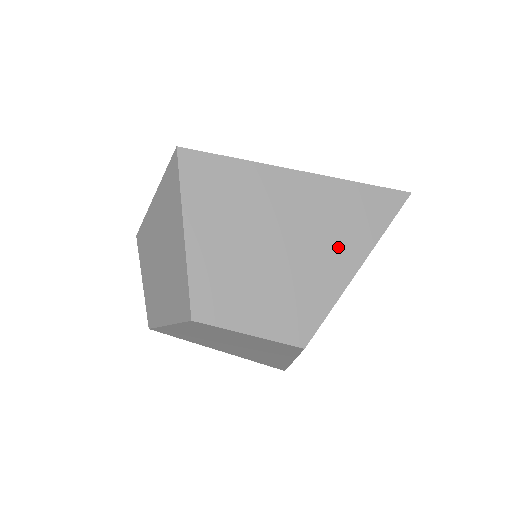
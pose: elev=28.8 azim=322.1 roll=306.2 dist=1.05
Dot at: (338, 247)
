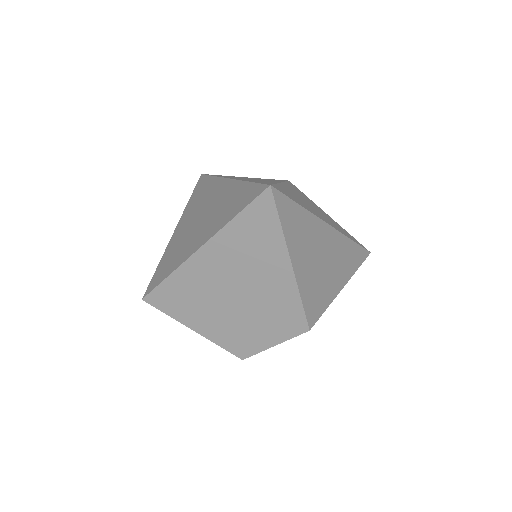
Dot at: (266, 267)
